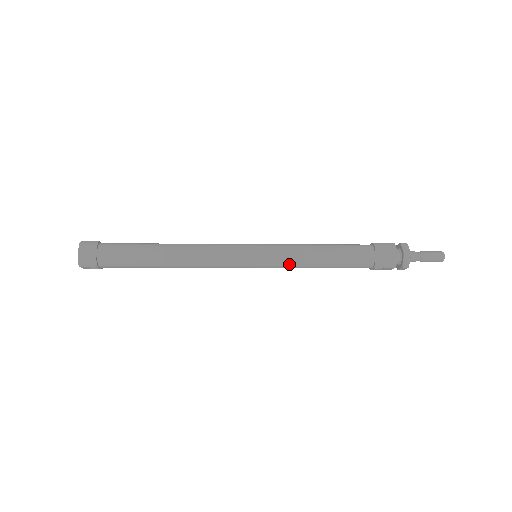
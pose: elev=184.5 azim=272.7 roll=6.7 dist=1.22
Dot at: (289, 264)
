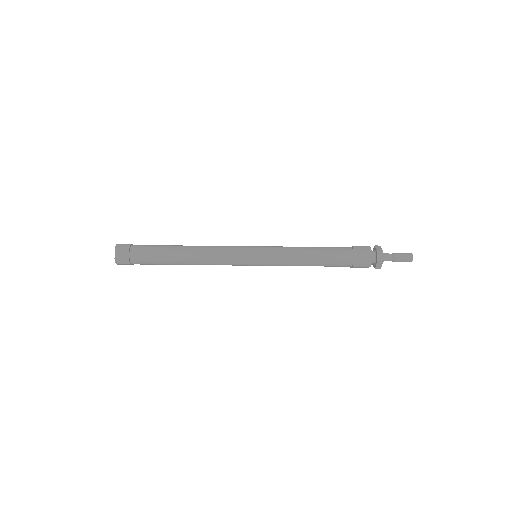
Dot at: occluded
